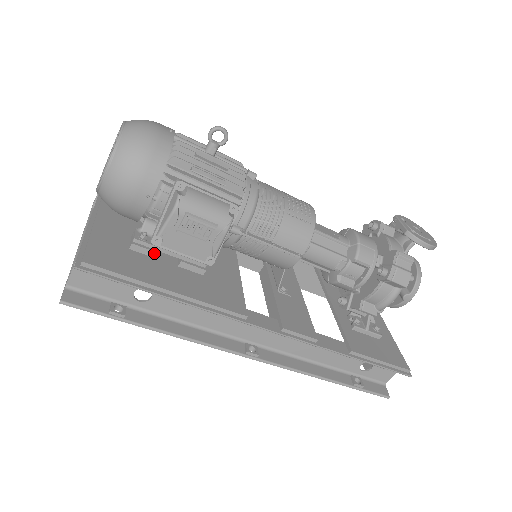
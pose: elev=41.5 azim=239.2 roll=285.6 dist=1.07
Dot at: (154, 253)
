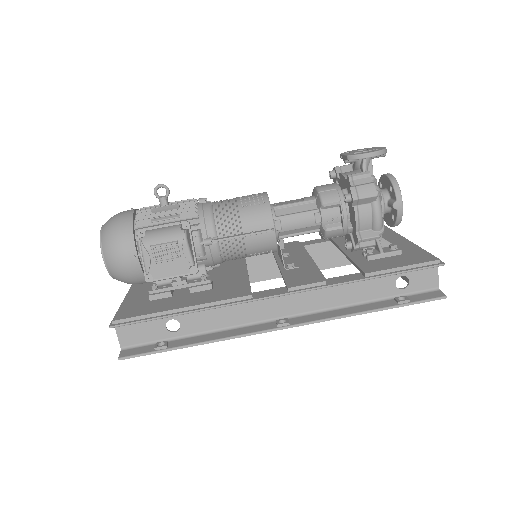
Dot at: (167, 294)
